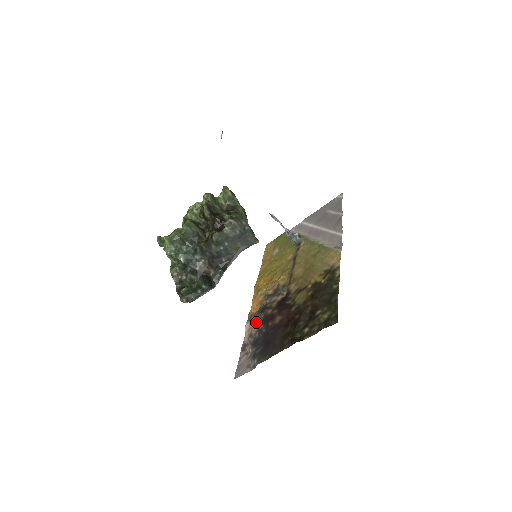
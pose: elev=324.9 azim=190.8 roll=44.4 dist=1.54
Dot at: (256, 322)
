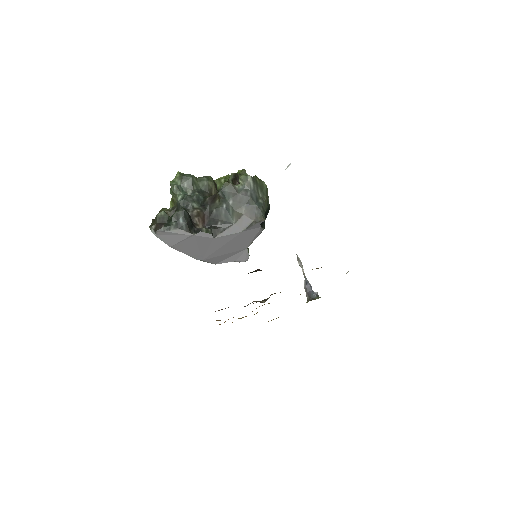
Dot at: occluded
